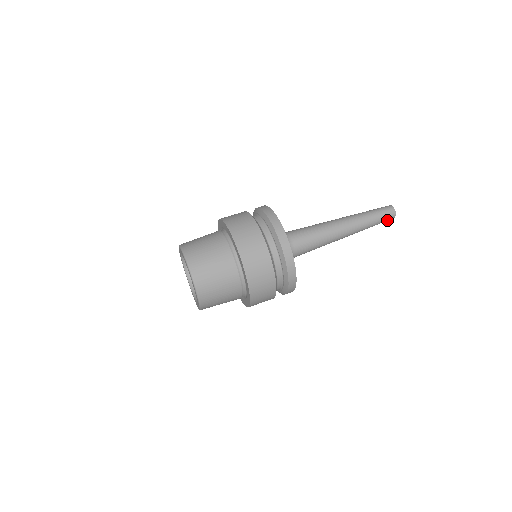
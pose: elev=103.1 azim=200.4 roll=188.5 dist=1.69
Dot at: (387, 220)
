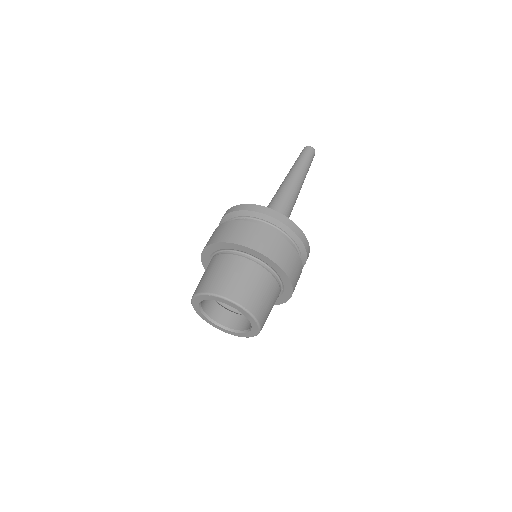
Dot at: occluded
